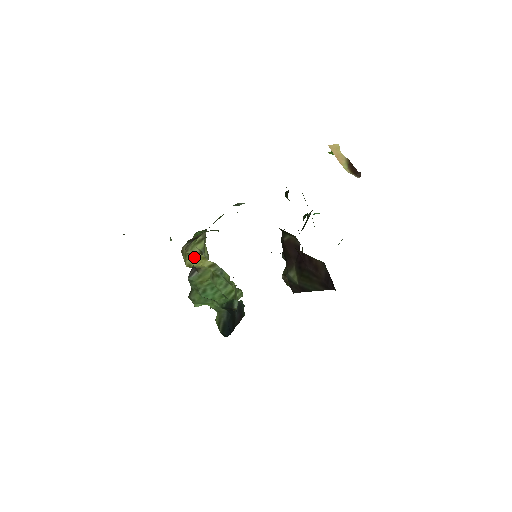
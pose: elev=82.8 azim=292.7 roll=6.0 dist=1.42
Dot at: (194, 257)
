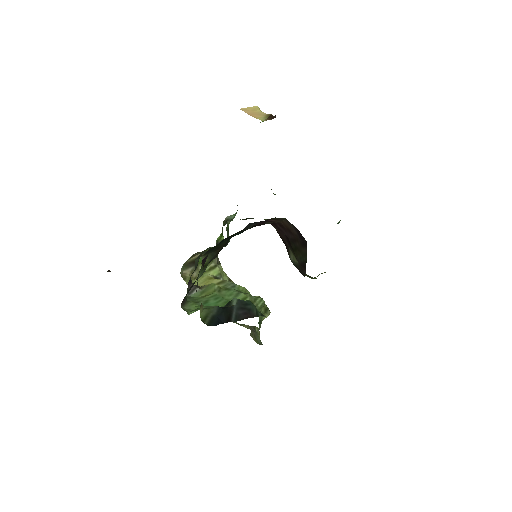
Dot at: (200, 280)
